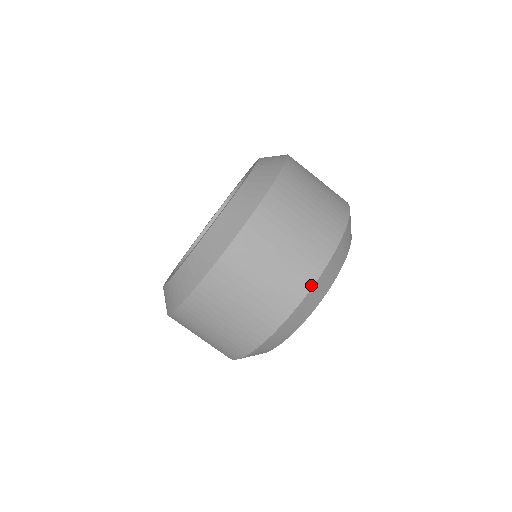
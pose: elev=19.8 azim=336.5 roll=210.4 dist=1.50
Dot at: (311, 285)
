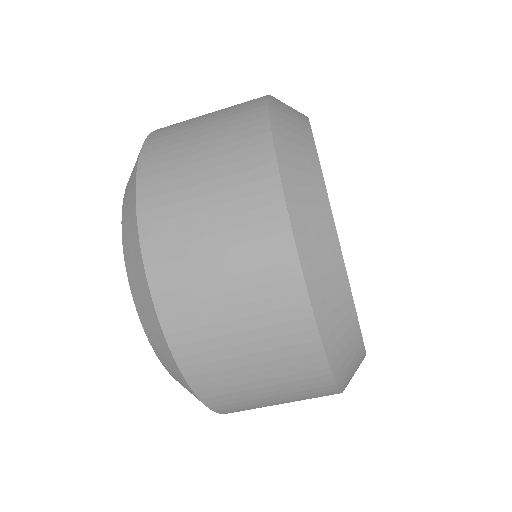
Dot at: (278, 189)
